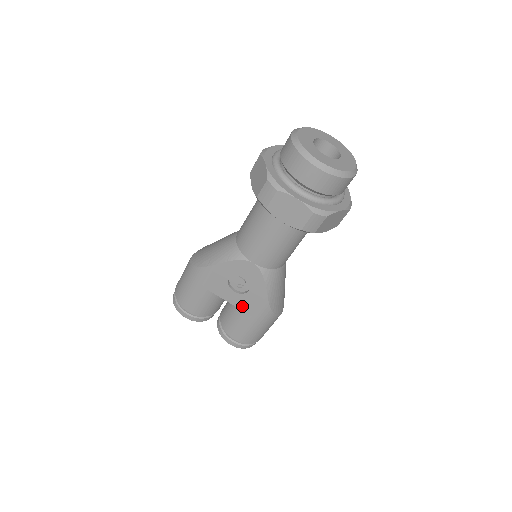
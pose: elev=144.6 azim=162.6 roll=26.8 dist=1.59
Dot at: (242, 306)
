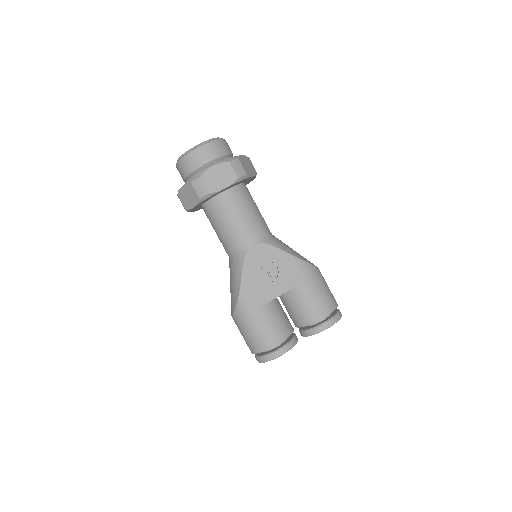
Dot at: (290, 284)
